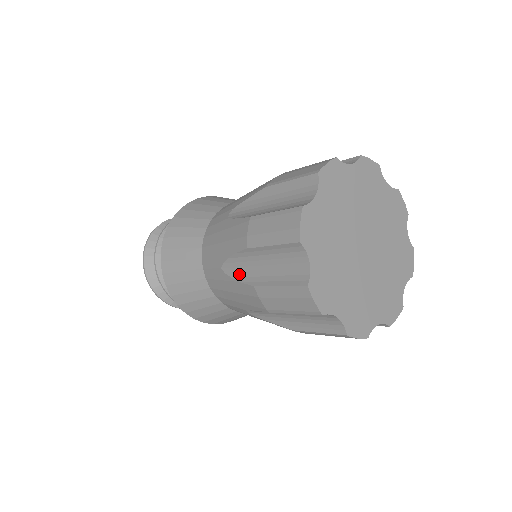
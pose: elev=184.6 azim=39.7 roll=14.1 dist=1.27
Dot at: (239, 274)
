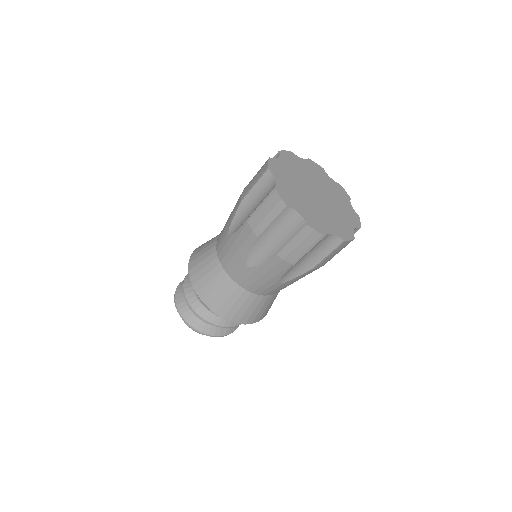
Dot at: (261, 258)
